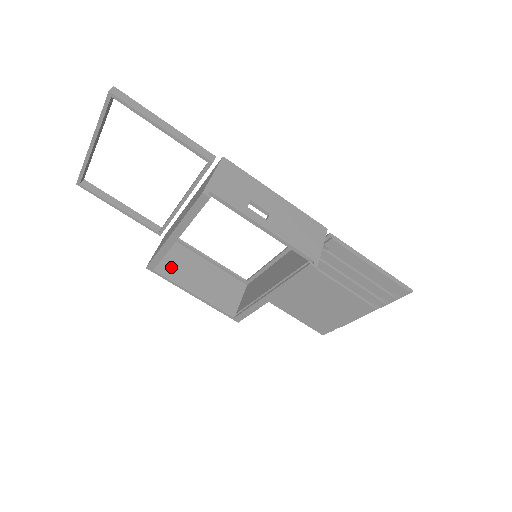
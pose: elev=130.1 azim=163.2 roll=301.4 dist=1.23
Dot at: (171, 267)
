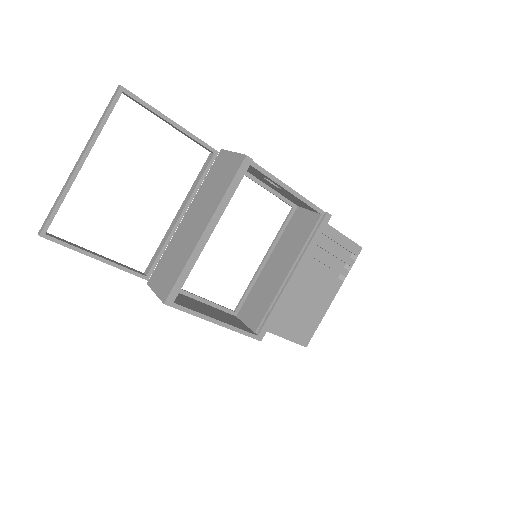
Dot at: (181, 302)
